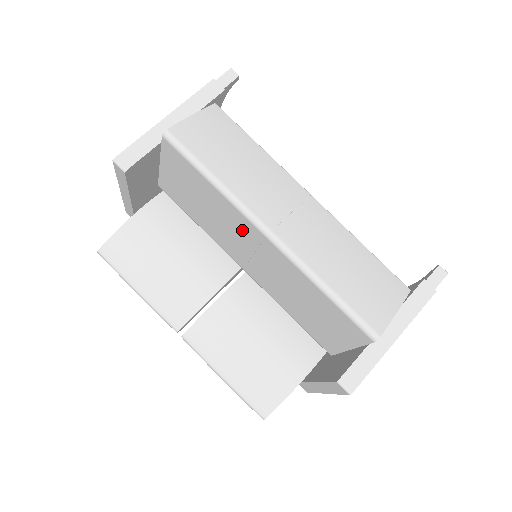
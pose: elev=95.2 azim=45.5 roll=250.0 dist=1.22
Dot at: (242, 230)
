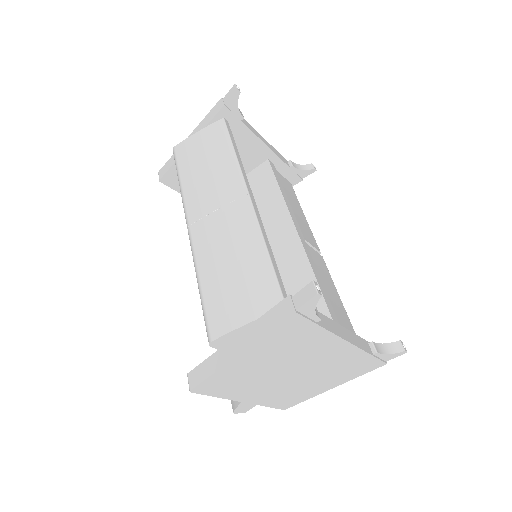
Dot at: occluded
